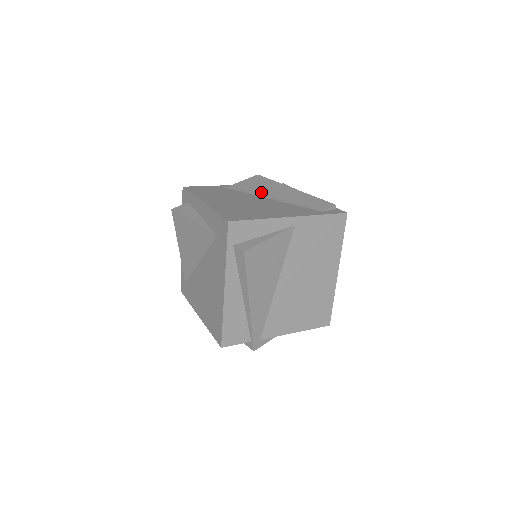
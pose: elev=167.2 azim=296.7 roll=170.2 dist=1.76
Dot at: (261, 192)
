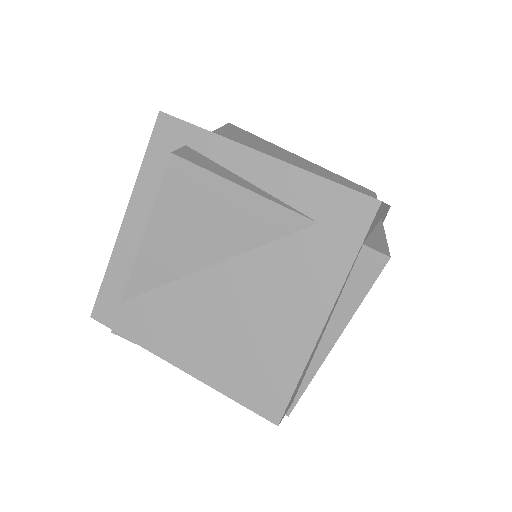
Dot at: (273, 154)
